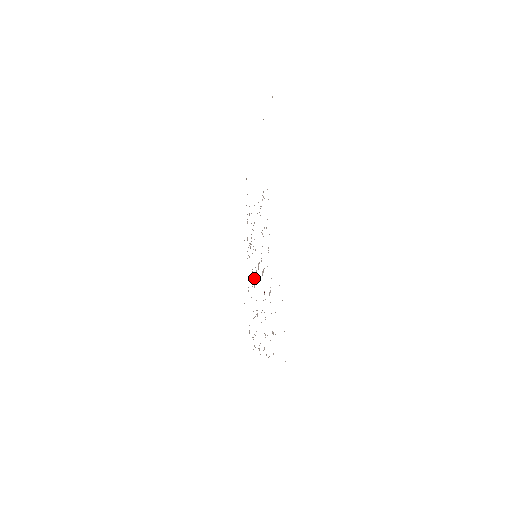
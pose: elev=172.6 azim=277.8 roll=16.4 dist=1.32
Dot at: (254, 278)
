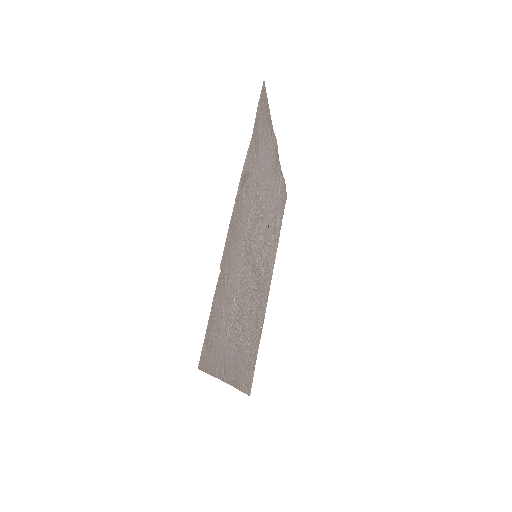
Dot at: (261, 248)
